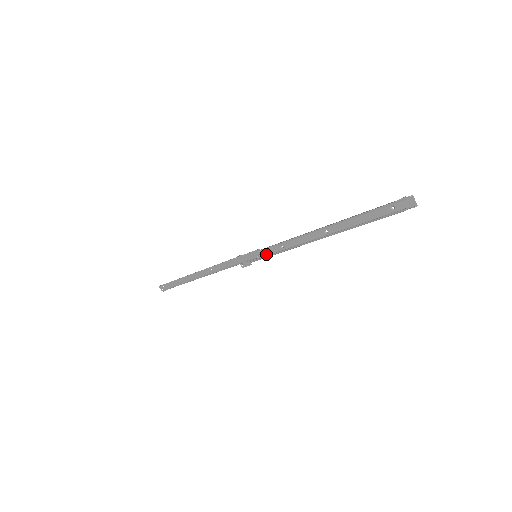
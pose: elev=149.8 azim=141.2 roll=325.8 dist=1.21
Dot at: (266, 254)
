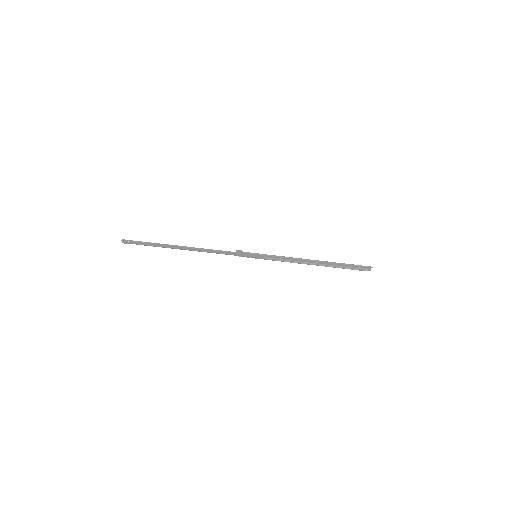
Dot at: (264, 257)
